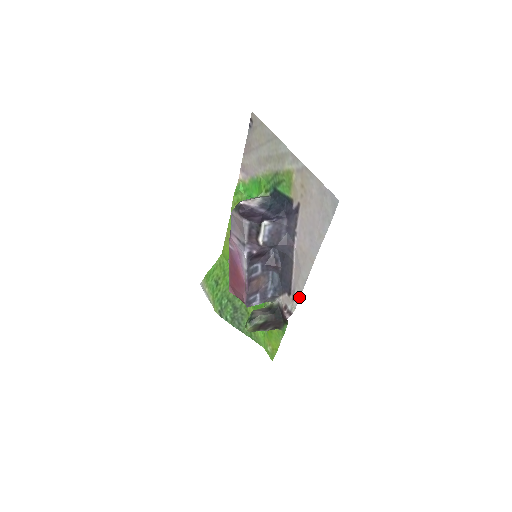
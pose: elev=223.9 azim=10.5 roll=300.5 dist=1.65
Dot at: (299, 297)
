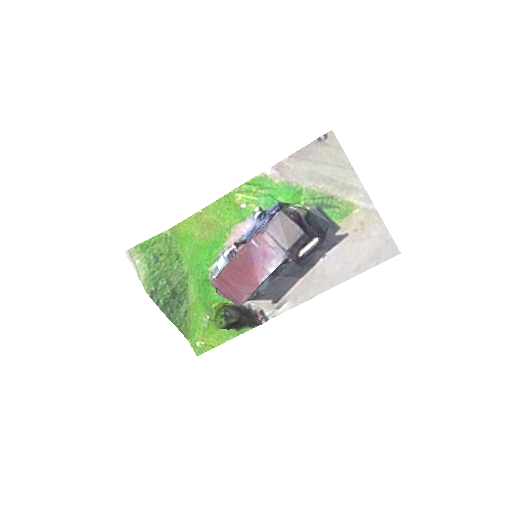
Dot at: (289, 308)
